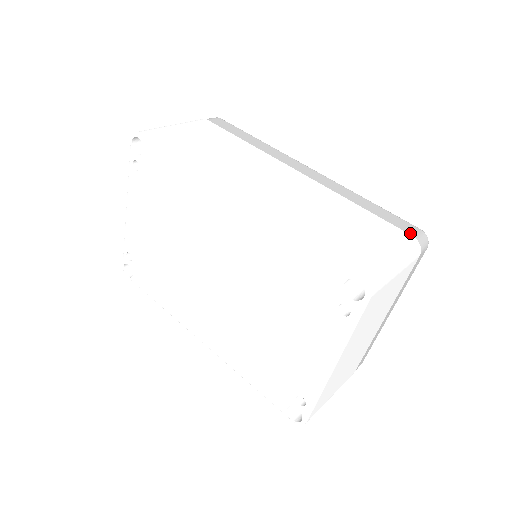
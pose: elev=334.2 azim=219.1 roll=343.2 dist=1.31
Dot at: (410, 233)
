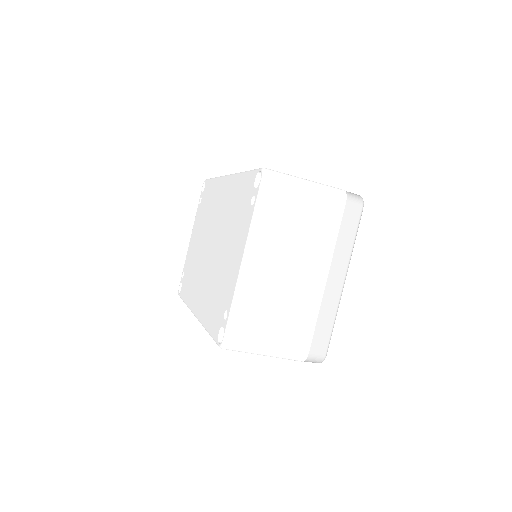
Dot at: occluded
